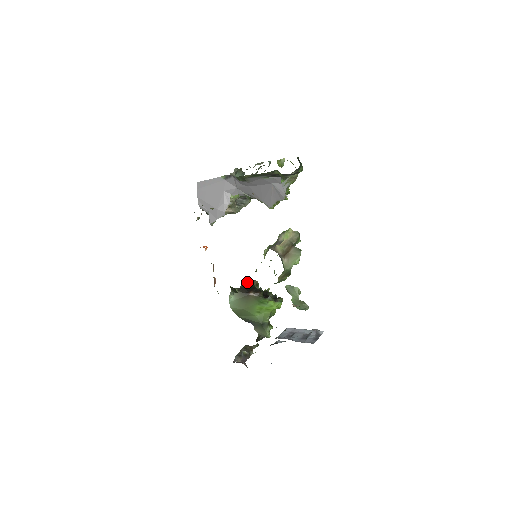
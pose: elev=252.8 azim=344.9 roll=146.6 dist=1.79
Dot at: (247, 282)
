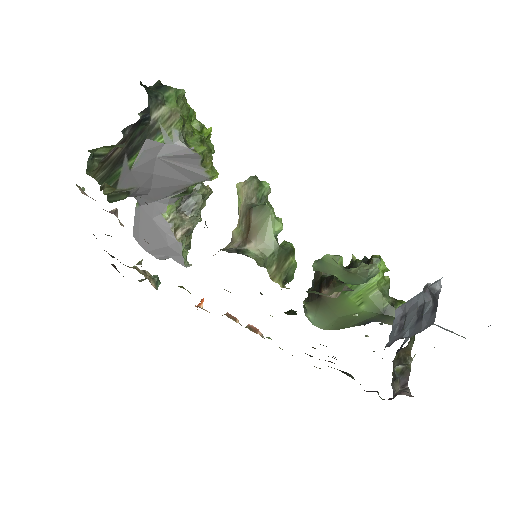
Dot at: occluded
